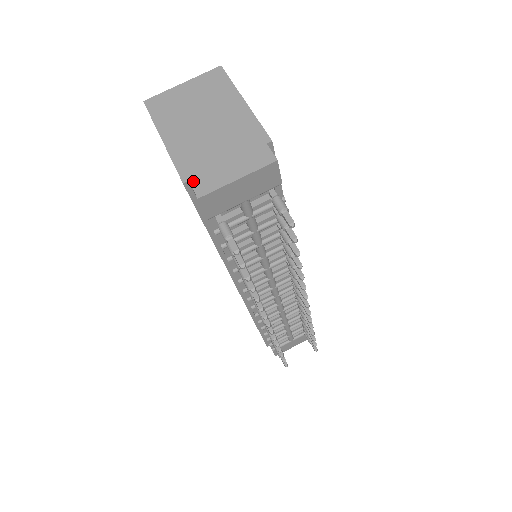
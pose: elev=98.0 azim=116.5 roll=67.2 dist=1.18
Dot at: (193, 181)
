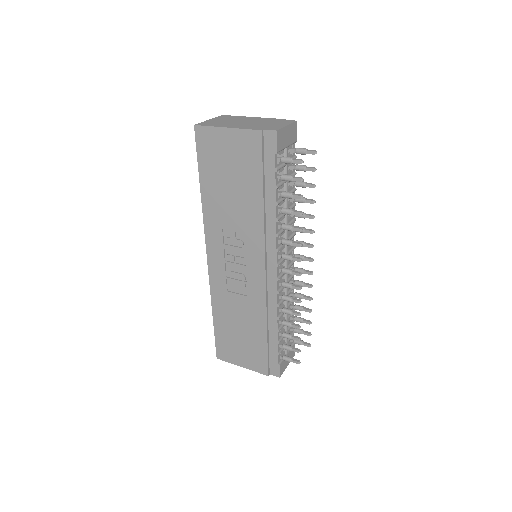
Dot at: (266, 129)
